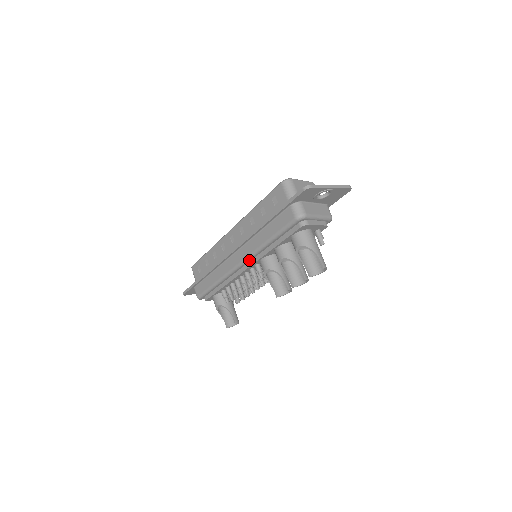
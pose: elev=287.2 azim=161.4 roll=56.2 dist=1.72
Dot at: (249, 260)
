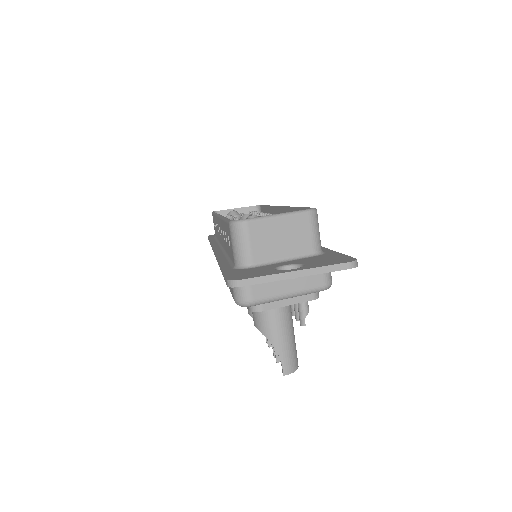
Dot at: occluded
